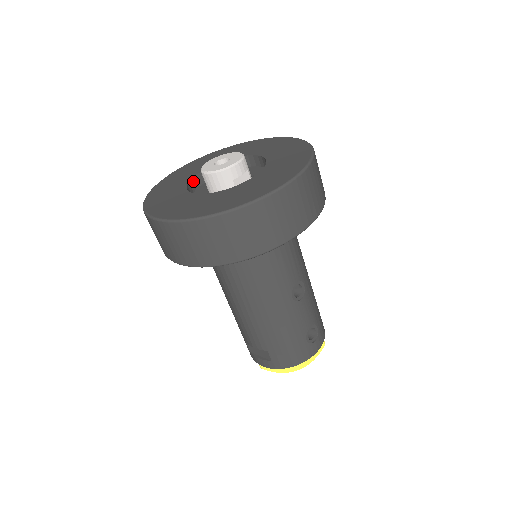
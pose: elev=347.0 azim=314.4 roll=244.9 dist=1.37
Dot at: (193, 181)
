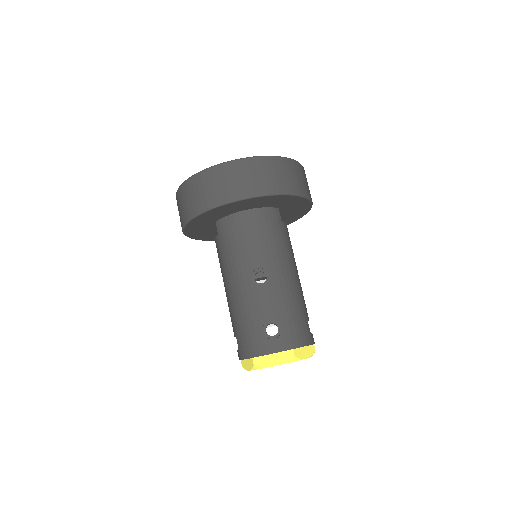
Dot at: occluded
